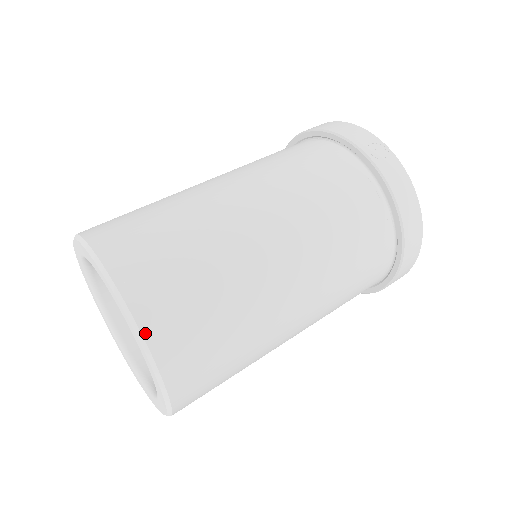
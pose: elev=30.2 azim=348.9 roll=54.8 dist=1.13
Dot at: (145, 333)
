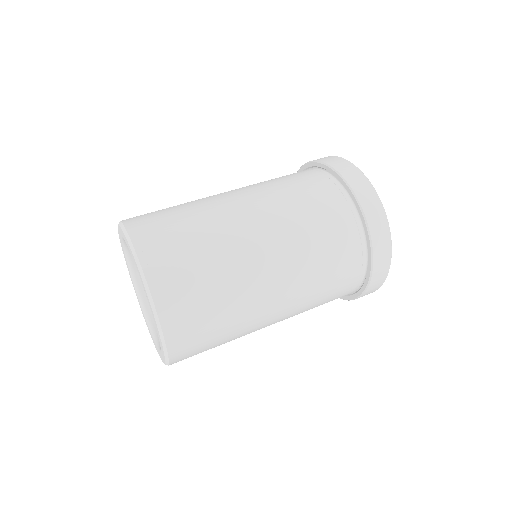
Dot at: (126, 225)
